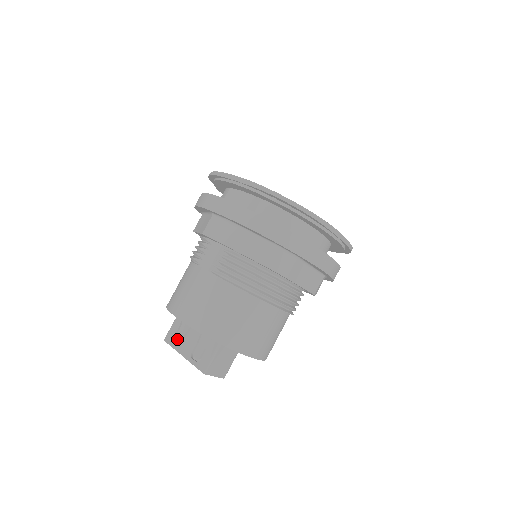
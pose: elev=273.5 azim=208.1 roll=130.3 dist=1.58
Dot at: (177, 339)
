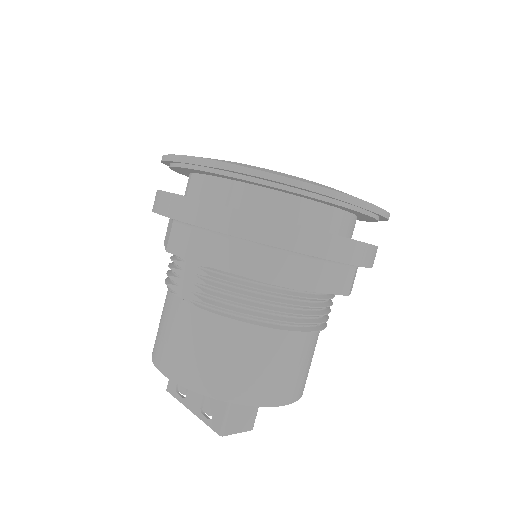
Dot at: (180, 388)
